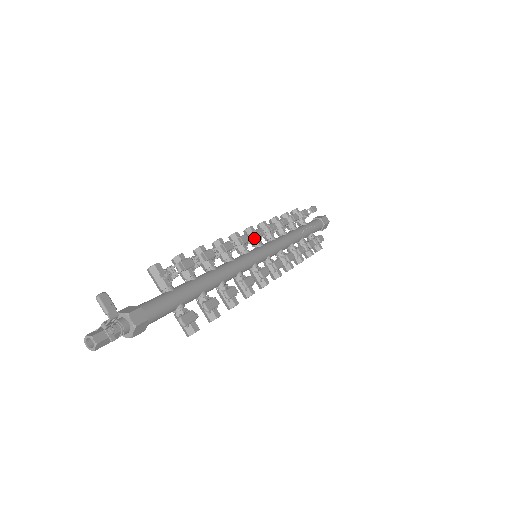
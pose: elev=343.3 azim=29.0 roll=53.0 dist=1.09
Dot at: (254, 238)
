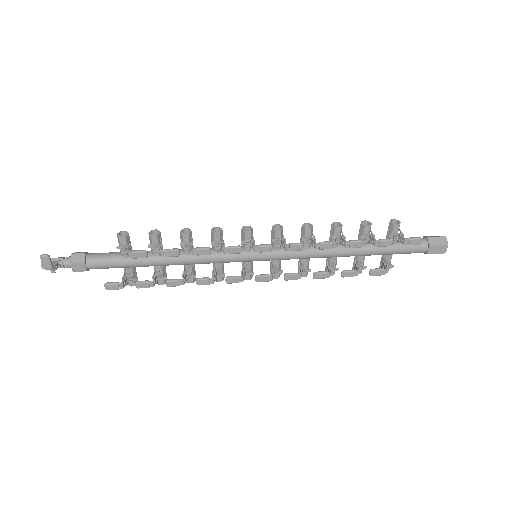
Dot at: (254, 250)
